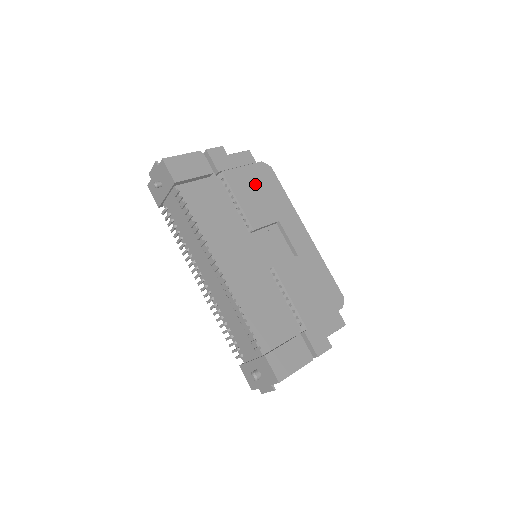
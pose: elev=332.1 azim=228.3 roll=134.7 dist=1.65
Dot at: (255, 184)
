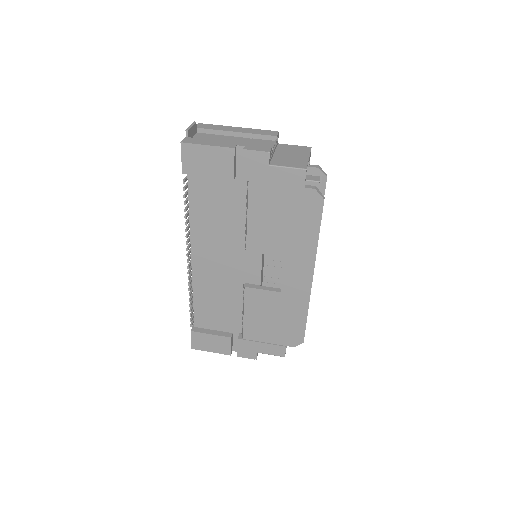
Dot at: (283, 210)
